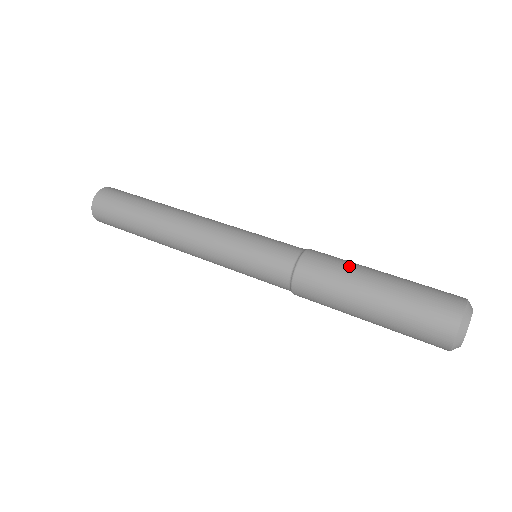
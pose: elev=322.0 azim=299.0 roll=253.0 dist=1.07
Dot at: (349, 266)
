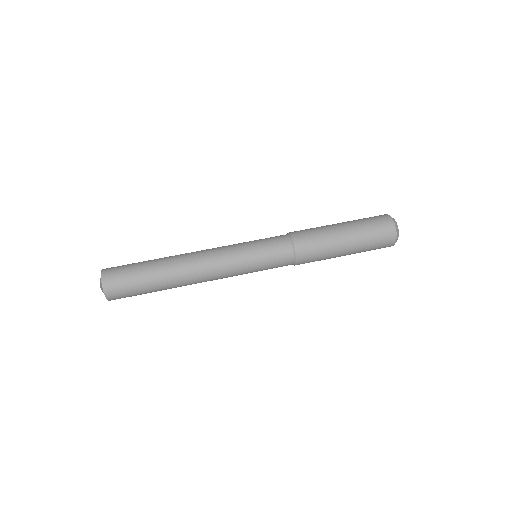
Dot at: (320, 227)
